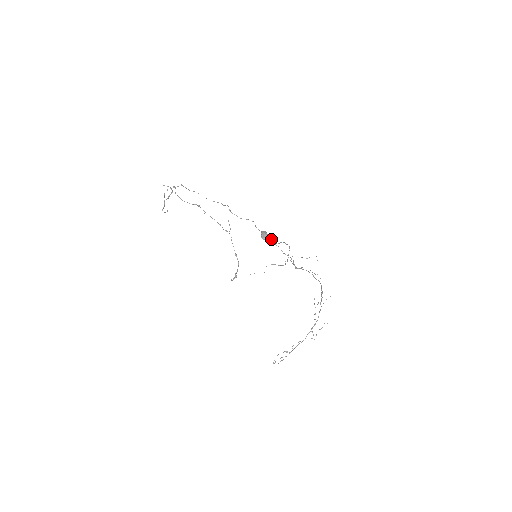
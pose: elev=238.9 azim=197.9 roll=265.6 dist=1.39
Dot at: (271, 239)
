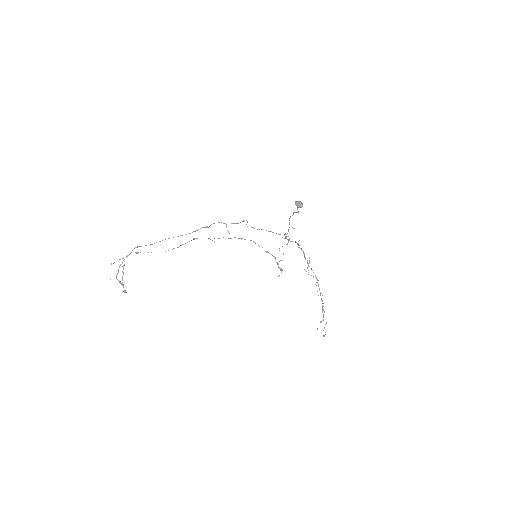
Dot at: occluded
